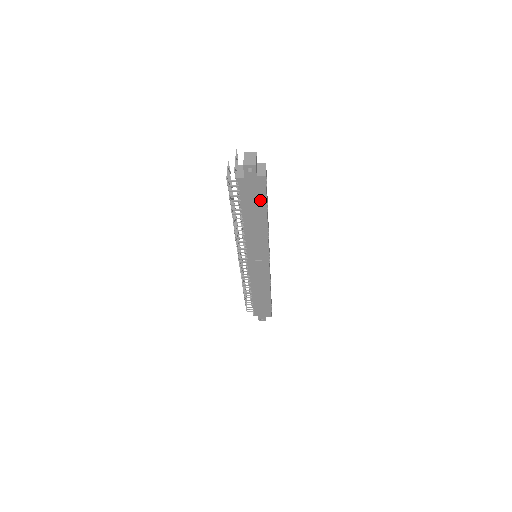
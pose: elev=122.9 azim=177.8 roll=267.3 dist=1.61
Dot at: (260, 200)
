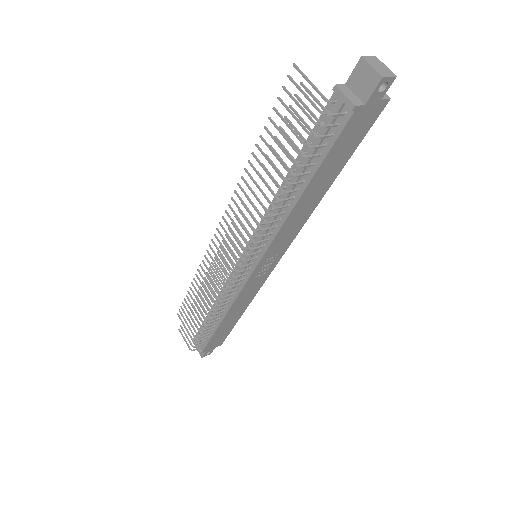
Dot at: (350, 148)
